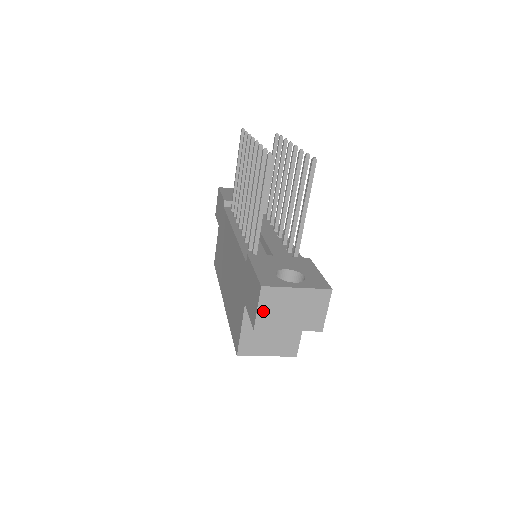
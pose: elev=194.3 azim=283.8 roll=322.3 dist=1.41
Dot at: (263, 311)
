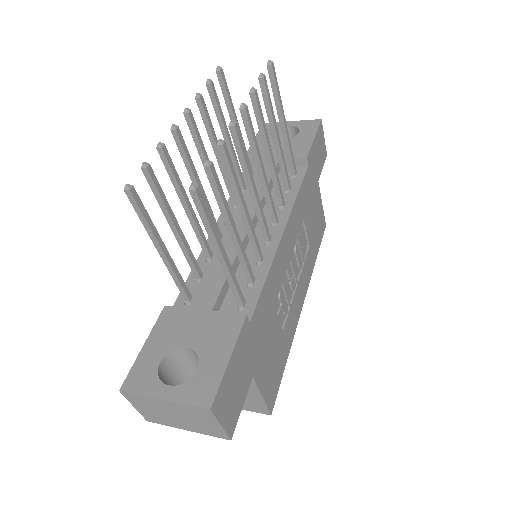
Dot at: (142, 410)
